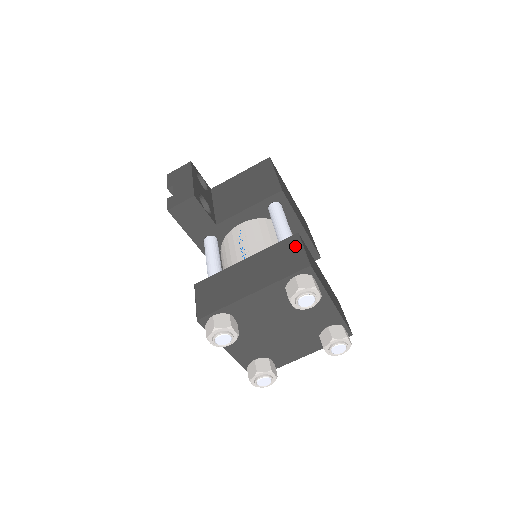
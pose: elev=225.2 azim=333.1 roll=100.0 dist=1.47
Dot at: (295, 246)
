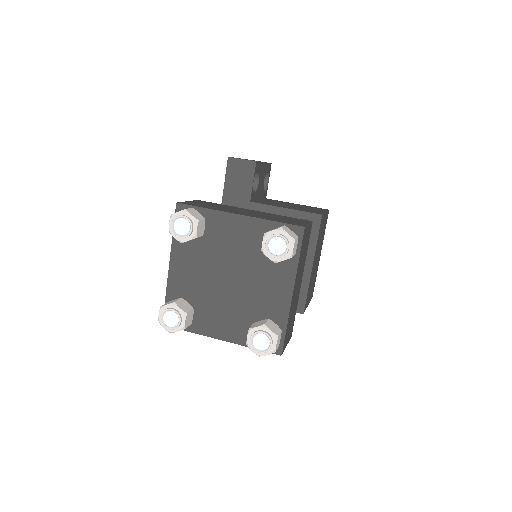
Dot at: (303, 221)
